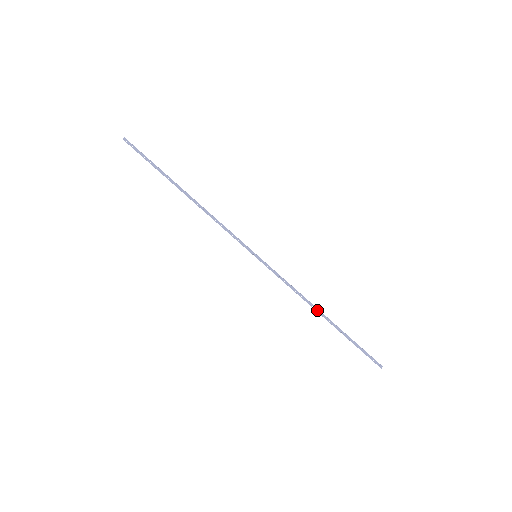
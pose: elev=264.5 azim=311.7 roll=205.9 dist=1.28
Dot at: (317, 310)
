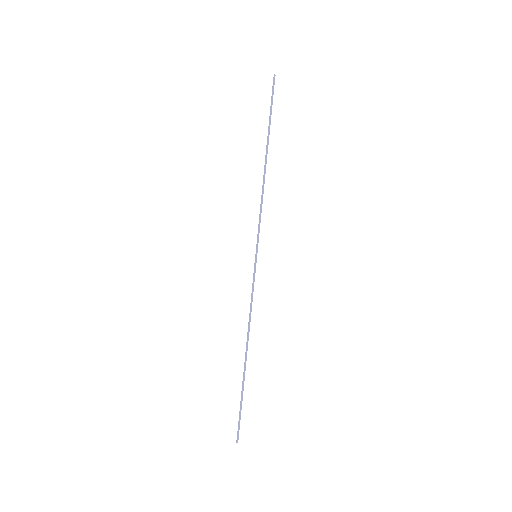
Dot at: (247, 344)
